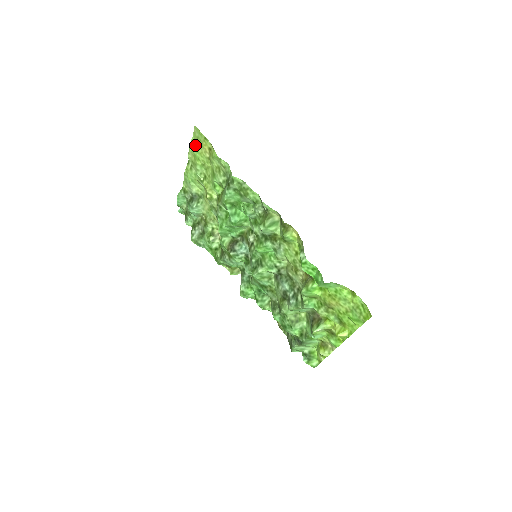
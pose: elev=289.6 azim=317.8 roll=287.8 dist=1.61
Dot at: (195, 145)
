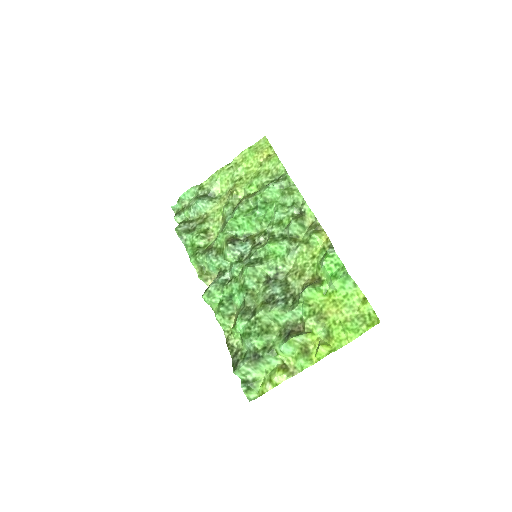
Dot at: (253, 150)
